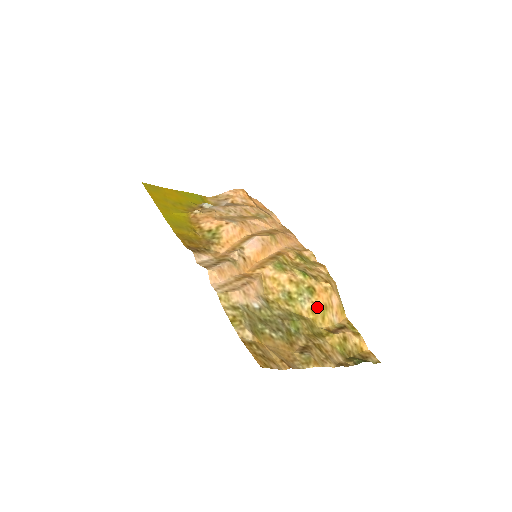
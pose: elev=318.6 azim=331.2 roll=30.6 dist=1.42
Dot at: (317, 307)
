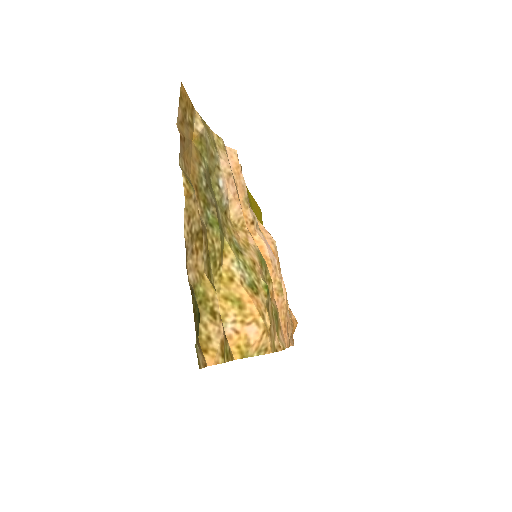
Dot at: (238, 289)
